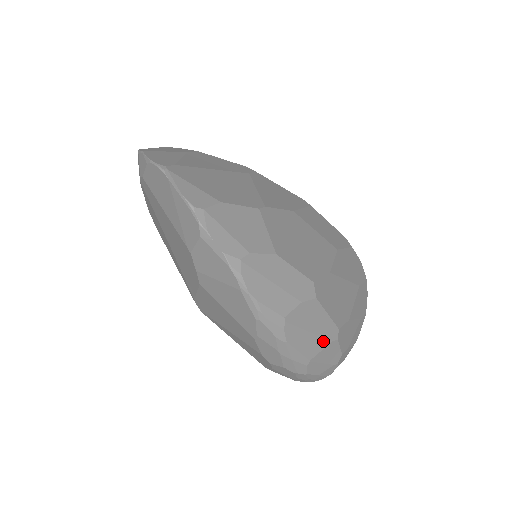
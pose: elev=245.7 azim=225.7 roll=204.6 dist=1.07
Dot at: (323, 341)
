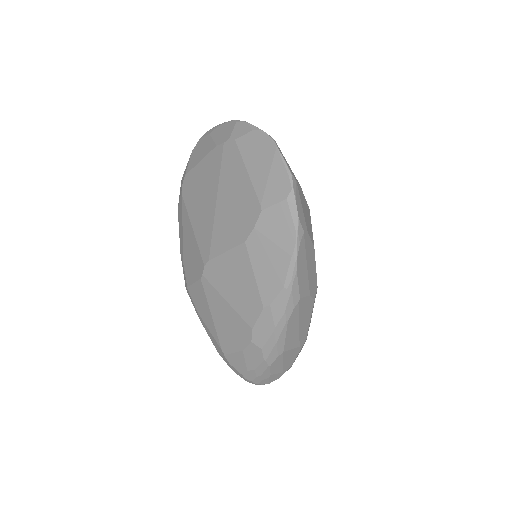
Dot at: (297, 341)
